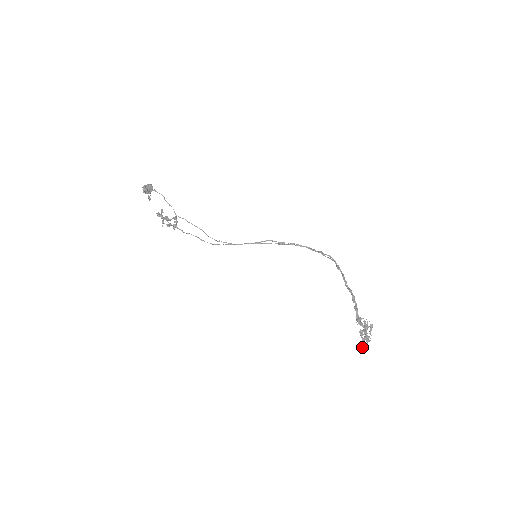
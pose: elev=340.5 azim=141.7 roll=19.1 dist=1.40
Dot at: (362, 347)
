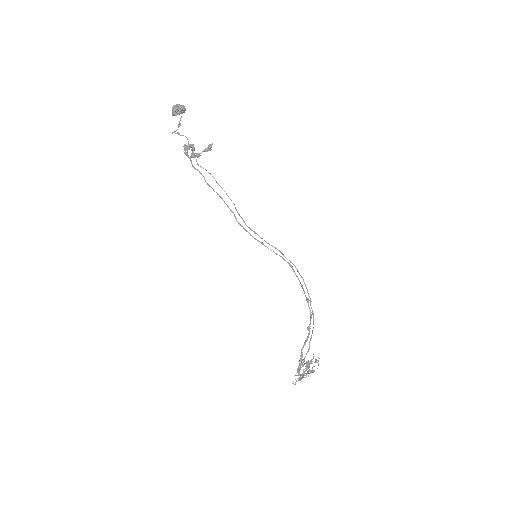
Dot at: occluded
